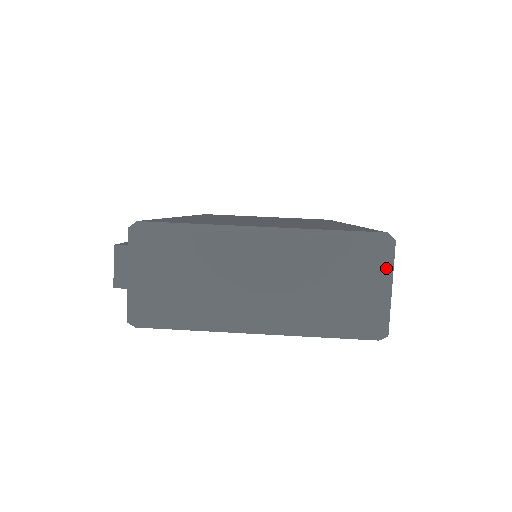
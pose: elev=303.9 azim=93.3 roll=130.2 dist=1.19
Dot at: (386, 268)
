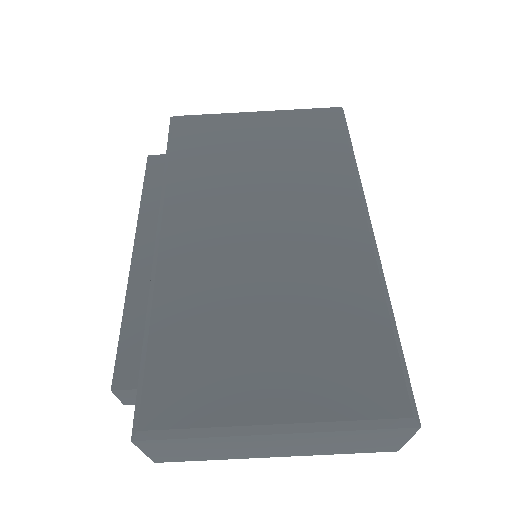
Dot at: (406, 436)
